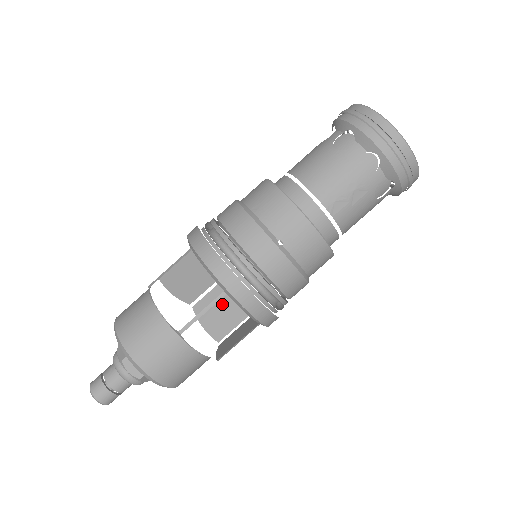
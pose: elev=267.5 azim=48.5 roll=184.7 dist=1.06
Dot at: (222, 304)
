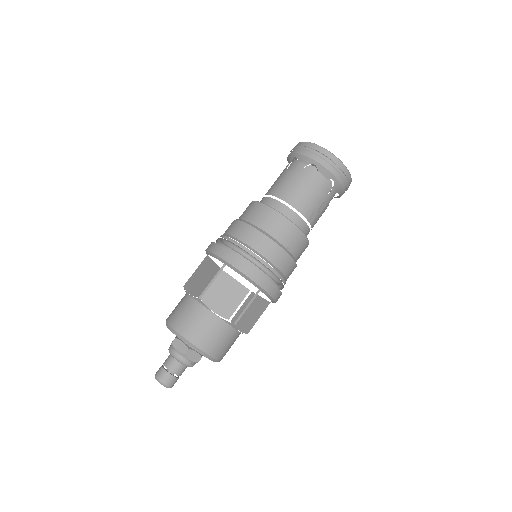
Dot at: (224, 292)
